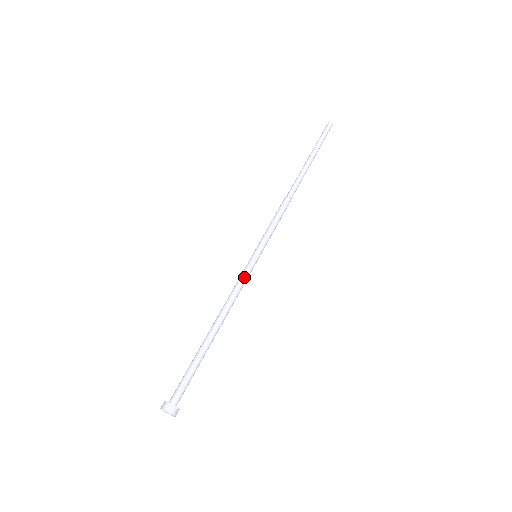
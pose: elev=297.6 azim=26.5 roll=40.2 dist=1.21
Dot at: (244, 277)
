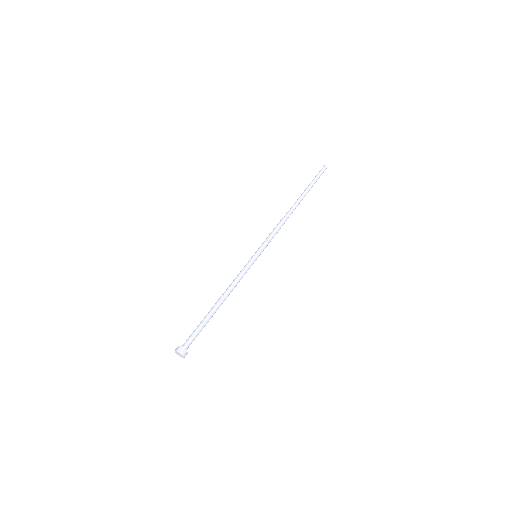
Dot at: (244, 269)
